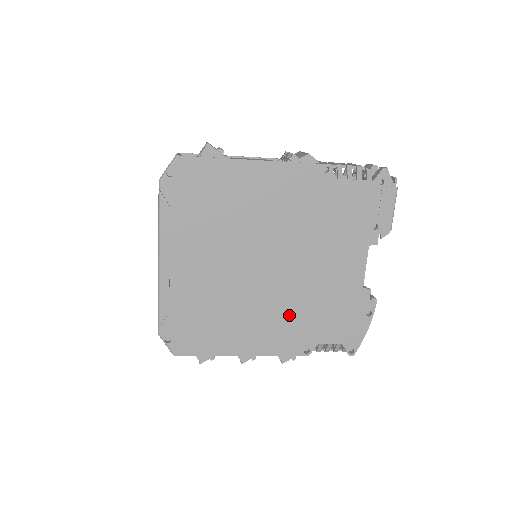
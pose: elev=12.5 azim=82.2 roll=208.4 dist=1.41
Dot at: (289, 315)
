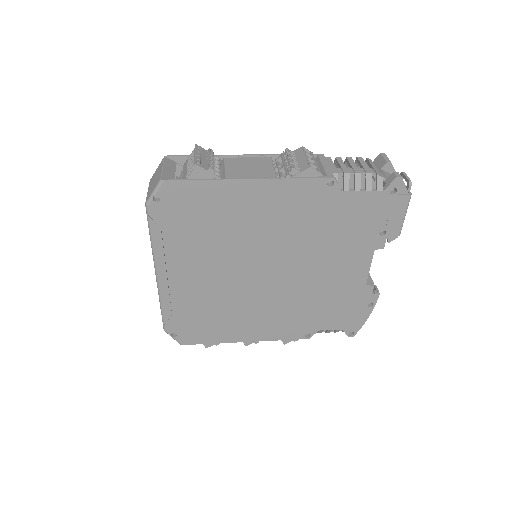
Dot at: (290, 310)
